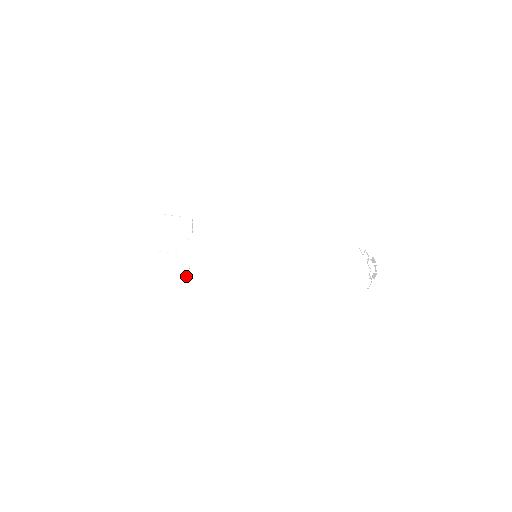
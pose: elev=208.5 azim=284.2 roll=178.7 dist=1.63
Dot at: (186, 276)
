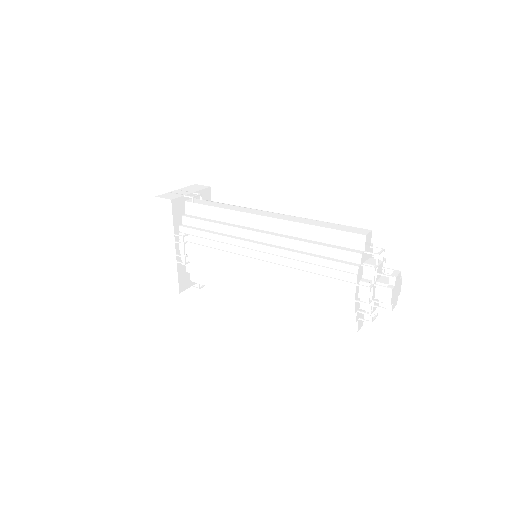
Dot at: occluded
